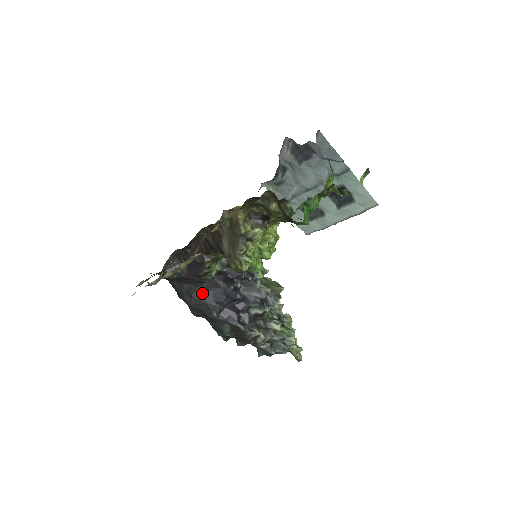
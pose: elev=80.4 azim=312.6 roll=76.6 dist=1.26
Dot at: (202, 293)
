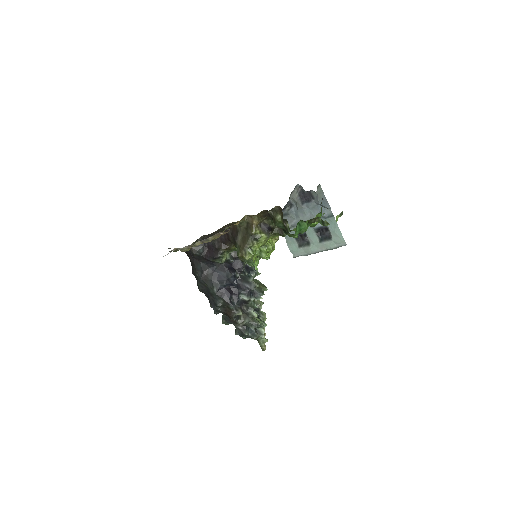
Dot at: (211, 273)
